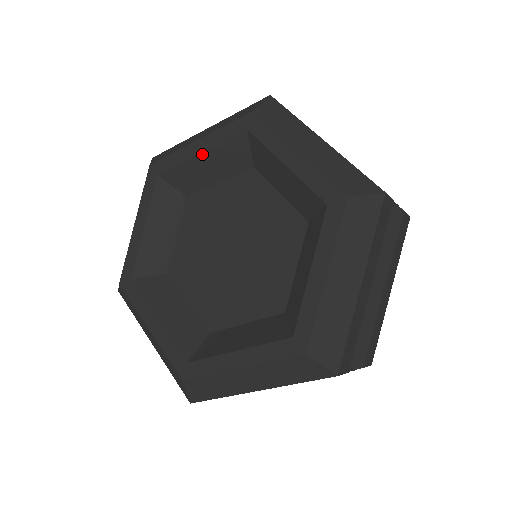
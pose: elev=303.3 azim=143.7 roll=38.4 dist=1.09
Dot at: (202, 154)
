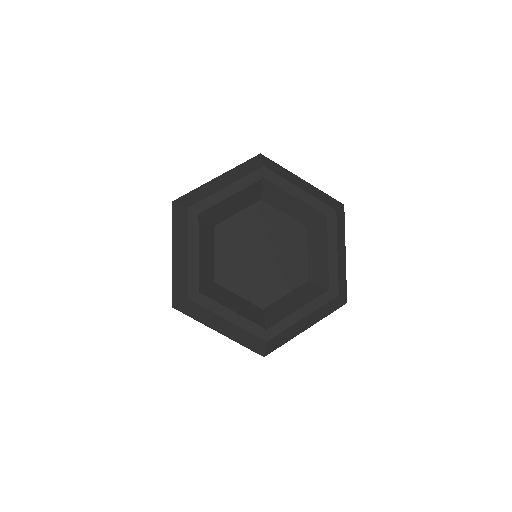
Dot at: (233, 196)
